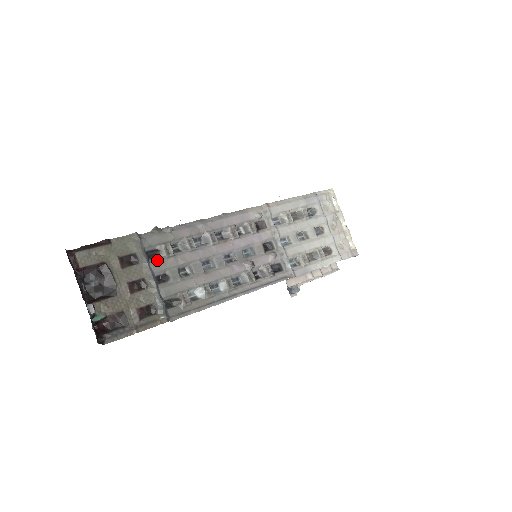
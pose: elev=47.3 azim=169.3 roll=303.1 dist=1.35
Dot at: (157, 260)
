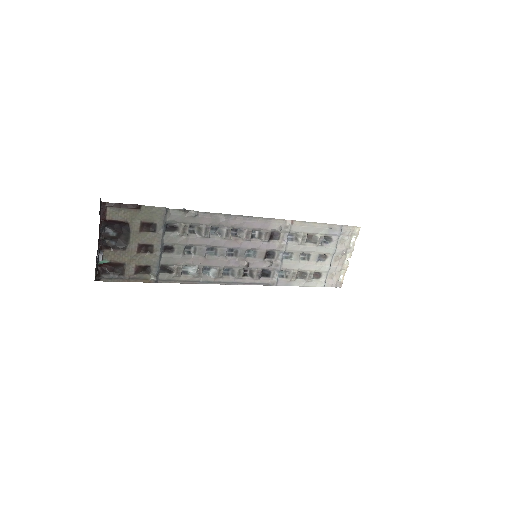
Dot at: (171, 234)
